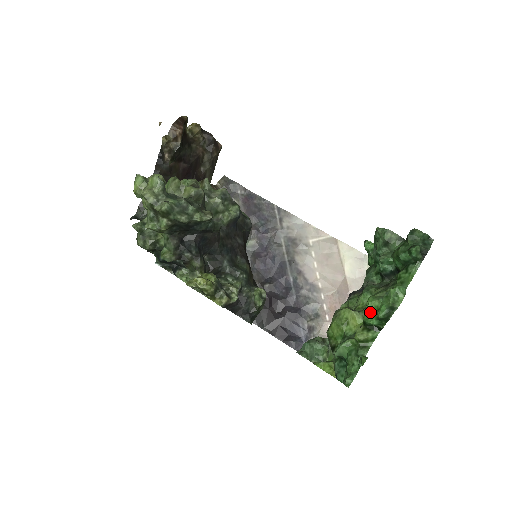
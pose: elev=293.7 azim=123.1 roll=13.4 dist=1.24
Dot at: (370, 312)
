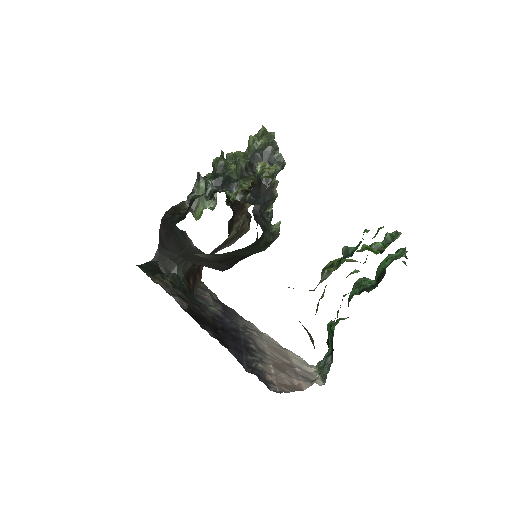
Dot at: occluded
